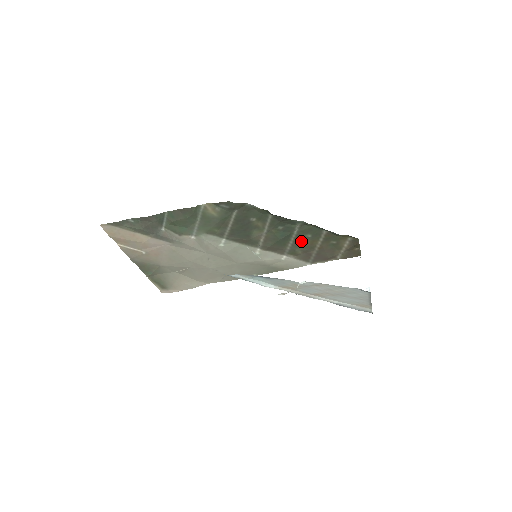
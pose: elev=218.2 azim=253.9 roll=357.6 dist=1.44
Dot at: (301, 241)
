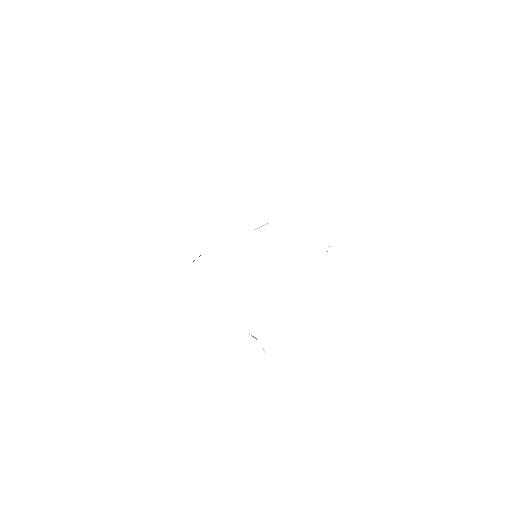
Dot at: occluded
